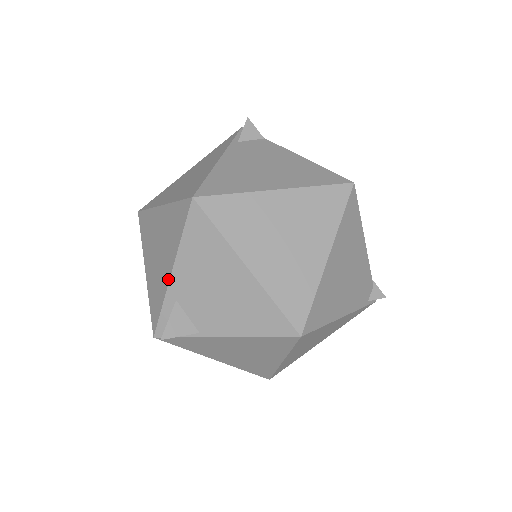
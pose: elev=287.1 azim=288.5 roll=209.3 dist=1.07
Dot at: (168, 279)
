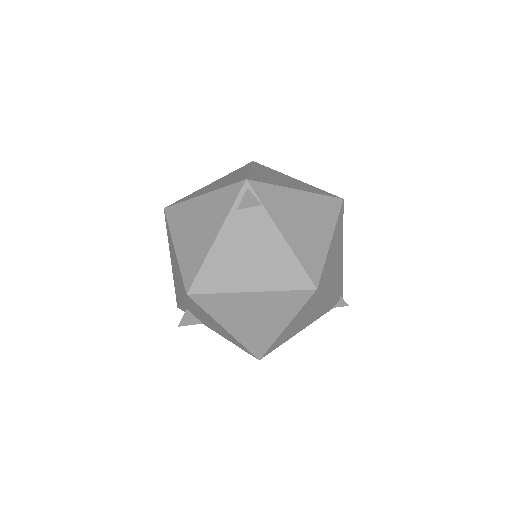
Dot at: (180, 301)
